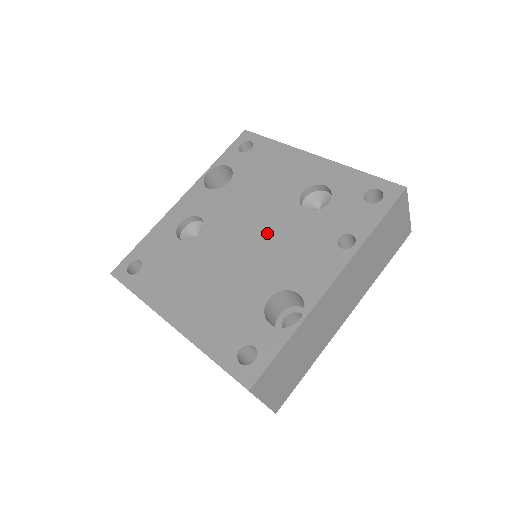
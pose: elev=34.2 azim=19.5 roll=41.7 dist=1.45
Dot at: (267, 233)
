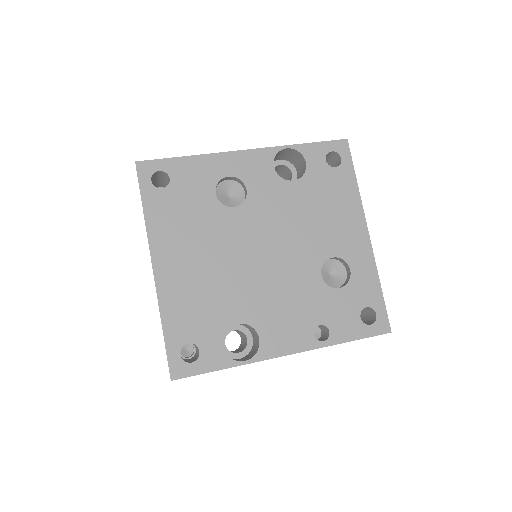
Dot at: (281, 266)
